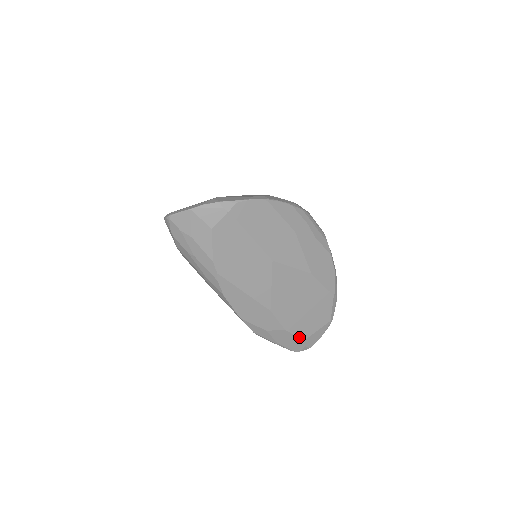
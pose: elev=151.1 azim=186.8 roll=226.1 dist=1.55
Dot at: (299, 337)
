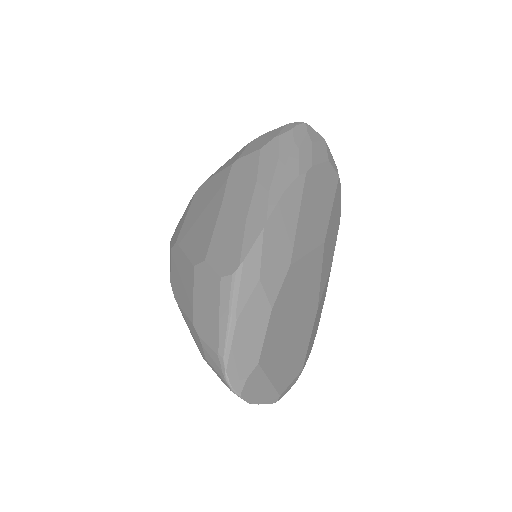
Dot at: (262, 348)
